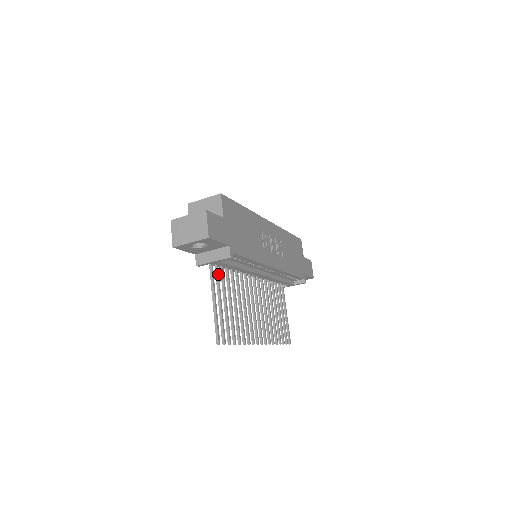
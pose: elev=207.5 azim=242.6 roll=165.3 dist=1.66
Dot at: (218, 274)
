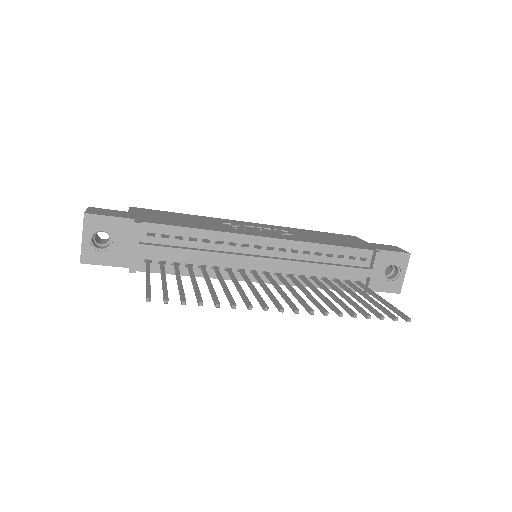
Dot at: (162, 266)
